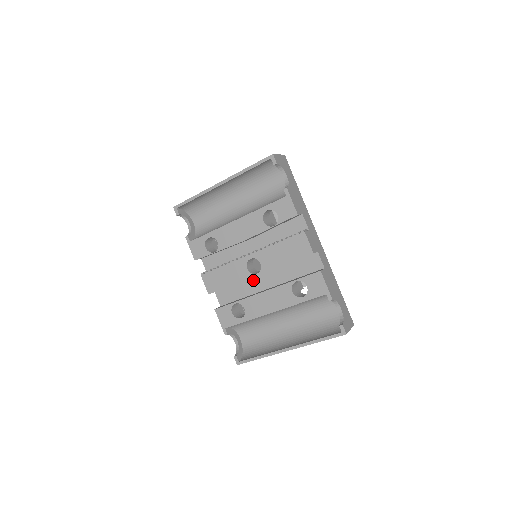
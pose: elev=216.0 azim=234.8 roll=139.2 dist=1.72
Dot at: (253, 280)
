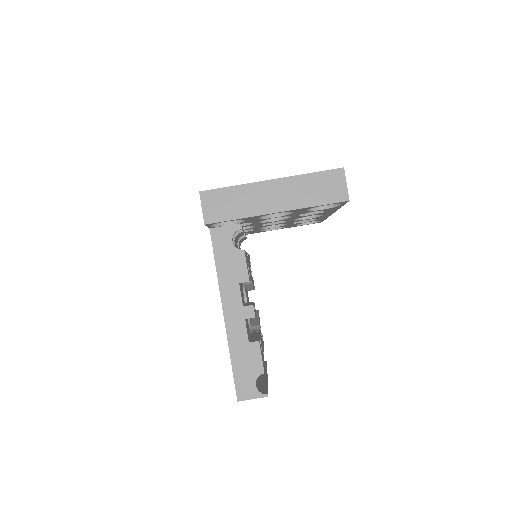
Dot at: occluded
